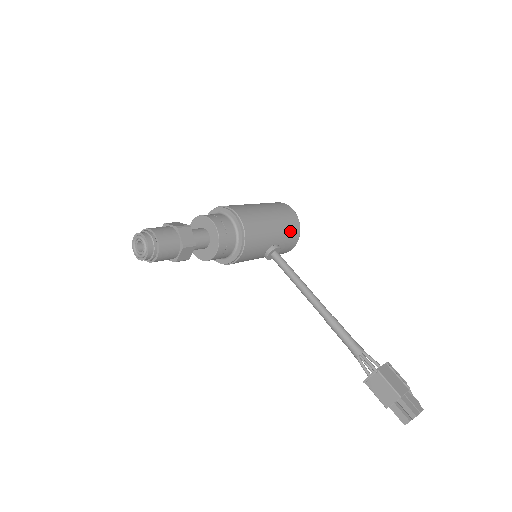
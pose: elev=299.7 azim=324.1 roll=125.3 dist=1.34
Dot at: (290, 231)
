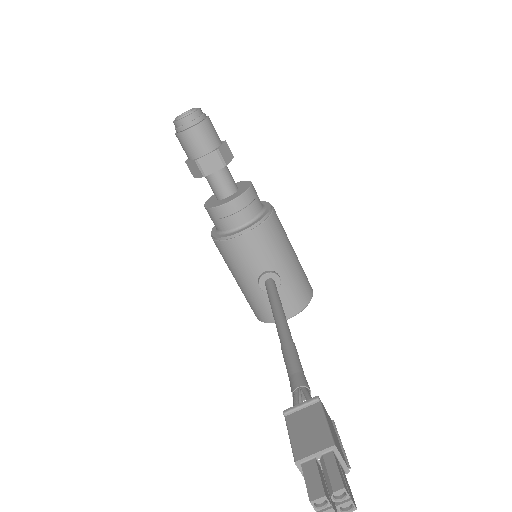
Dot at: (299, 290)
